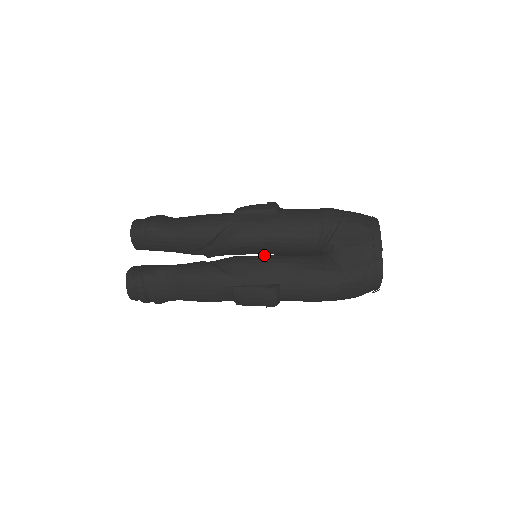
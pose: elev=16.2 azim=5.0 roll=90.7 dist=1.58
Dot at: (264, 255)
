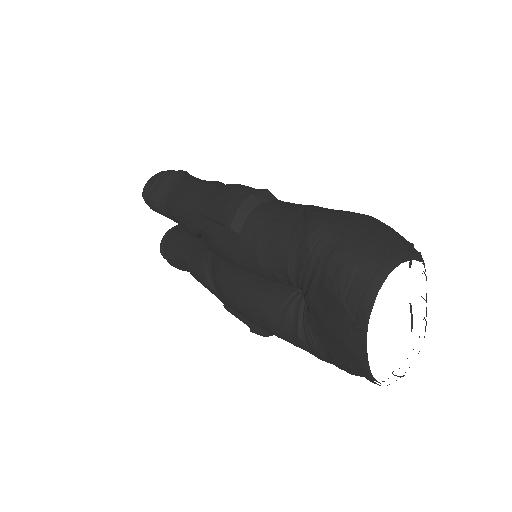
Dot at: (244, 279)
